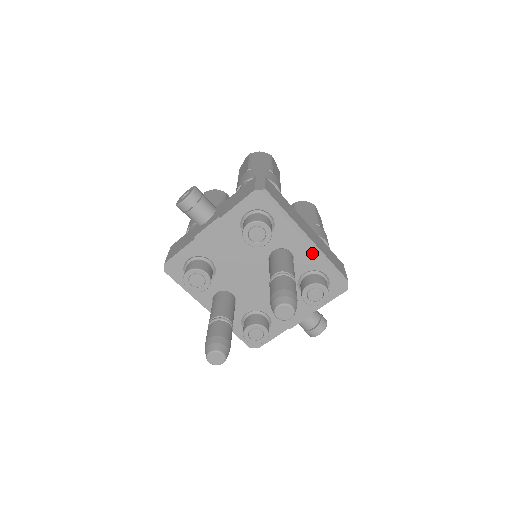
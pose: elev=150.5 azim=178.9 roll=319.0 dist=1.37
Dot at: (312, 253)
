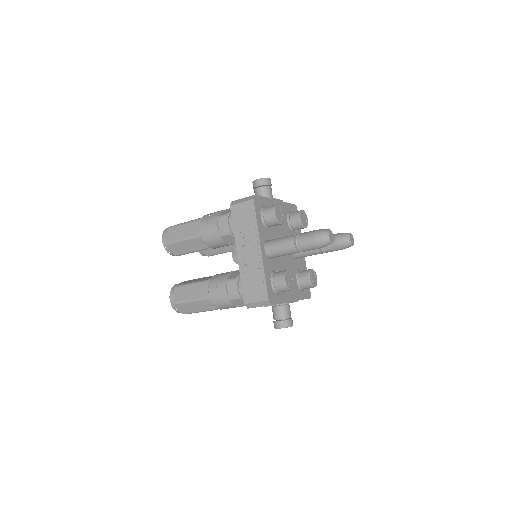
Dot at: (304, 260)
